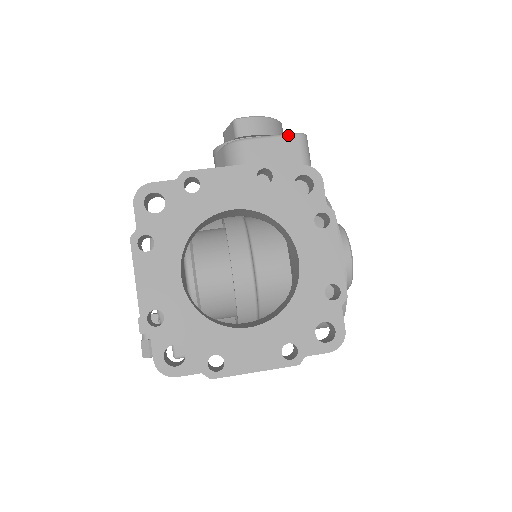
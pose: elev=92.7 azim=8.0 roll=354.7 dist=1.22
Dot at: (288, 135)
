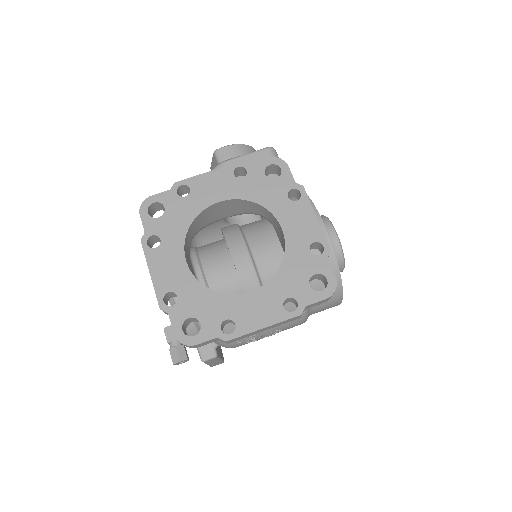
Dot at: (259, 151)
